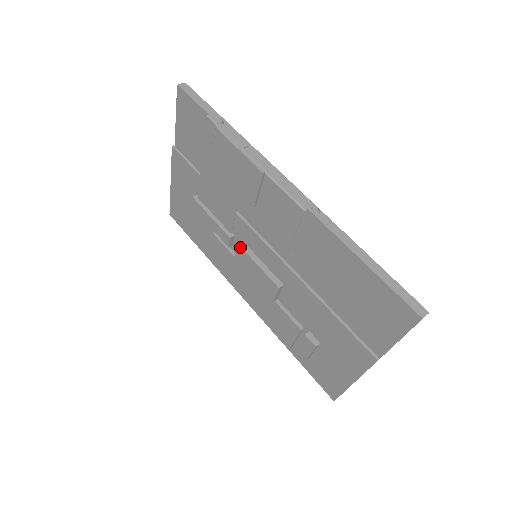
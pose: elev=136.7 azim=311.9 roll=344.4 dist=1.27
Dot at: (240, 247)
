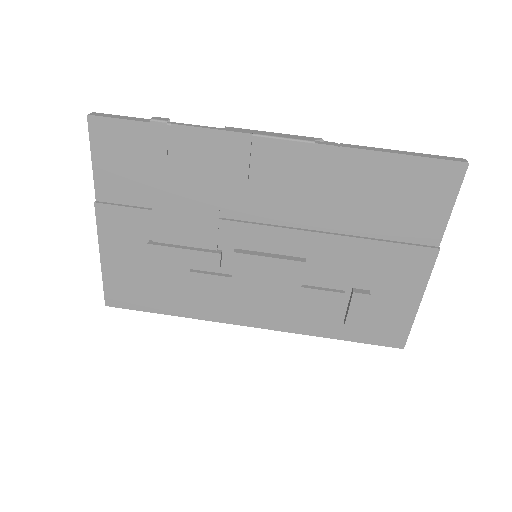
Dot at: (238, 254)
